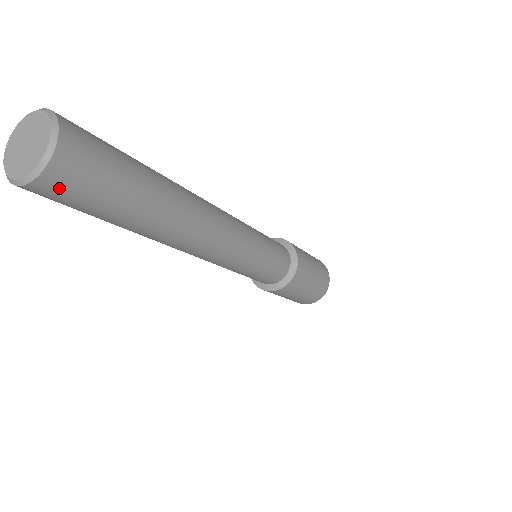
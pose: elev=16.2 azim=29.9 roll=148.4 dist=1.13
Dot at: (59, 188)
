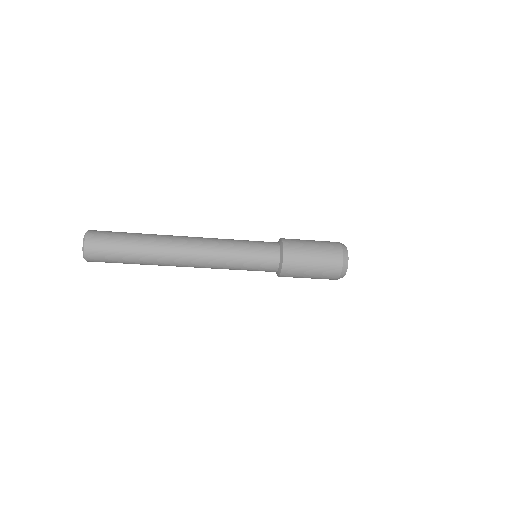
Dot at: occluded
